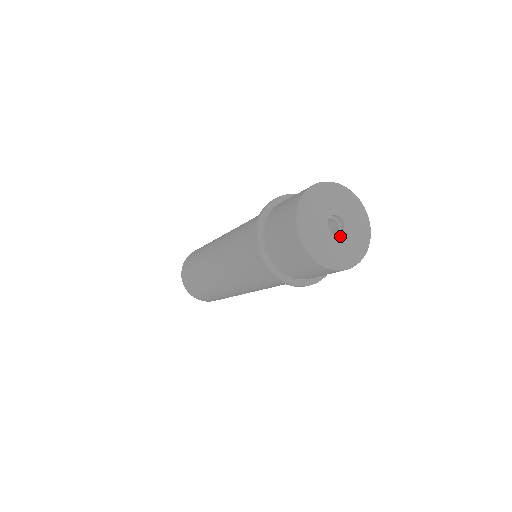
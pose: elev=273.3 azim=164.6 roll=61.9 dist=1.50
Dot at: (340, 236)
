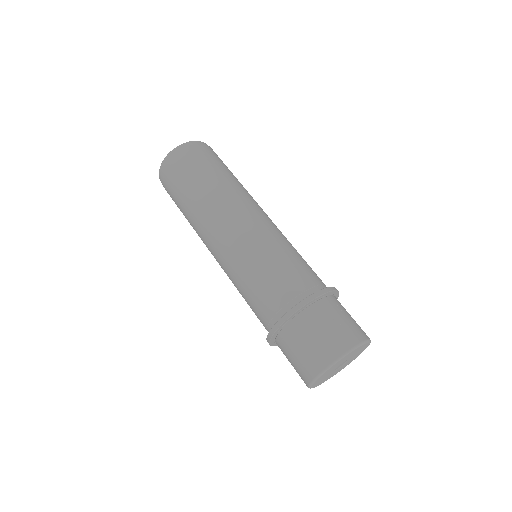
Dot at: (336, 370)
